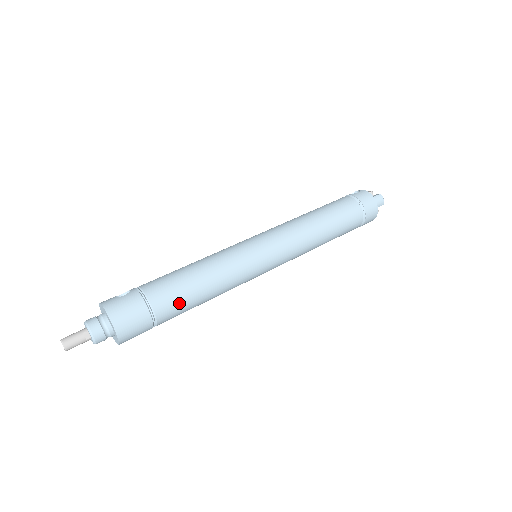
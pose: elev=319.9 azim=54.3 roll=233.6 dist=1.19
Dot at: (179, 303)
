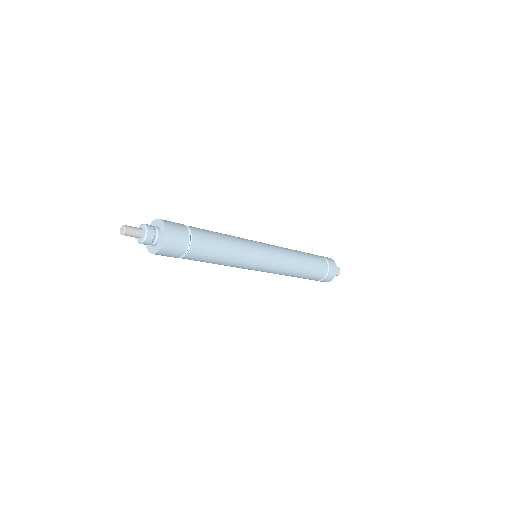
Dot at: (207, 249)
